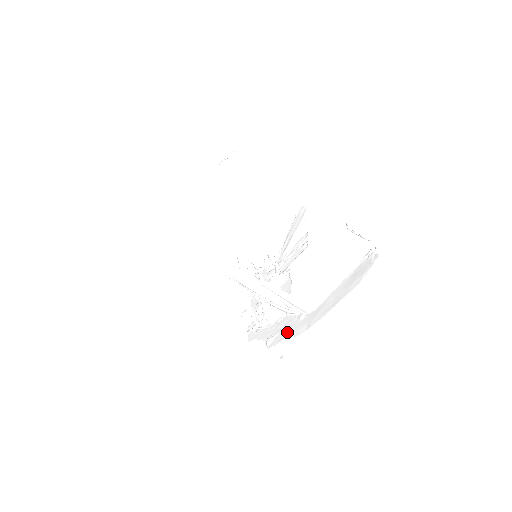
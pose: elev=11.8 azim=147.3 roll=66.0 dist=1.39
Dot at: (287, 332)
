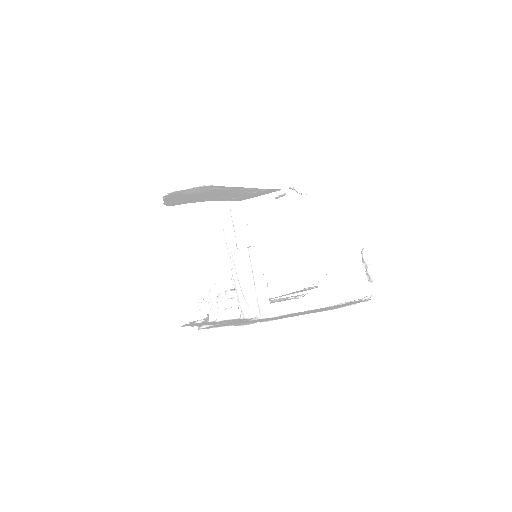
Dot at: (229, 323)
